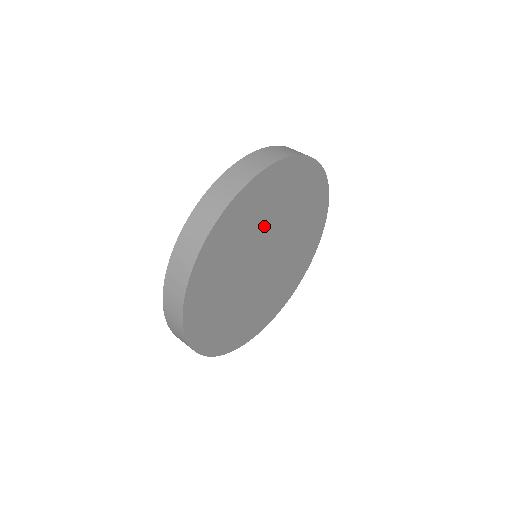
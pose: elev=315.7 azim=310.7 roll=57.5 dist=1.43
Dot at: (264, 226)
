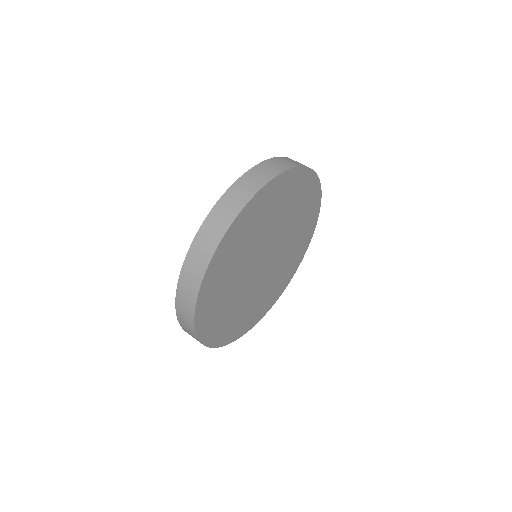
Dot at: (239, 273)
